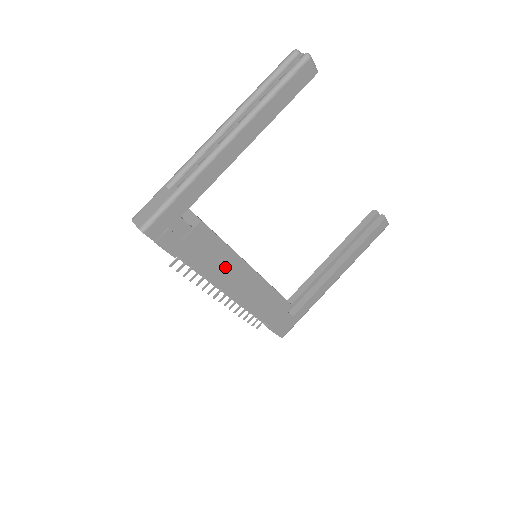
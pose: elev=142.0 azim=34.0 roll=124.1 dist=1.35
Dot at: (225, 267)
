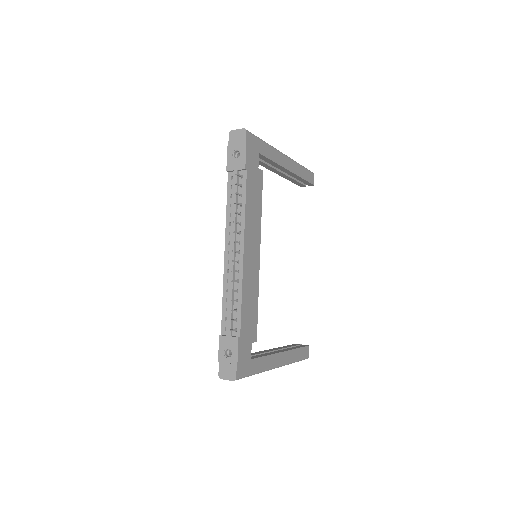
Dot at: (253, 222)
